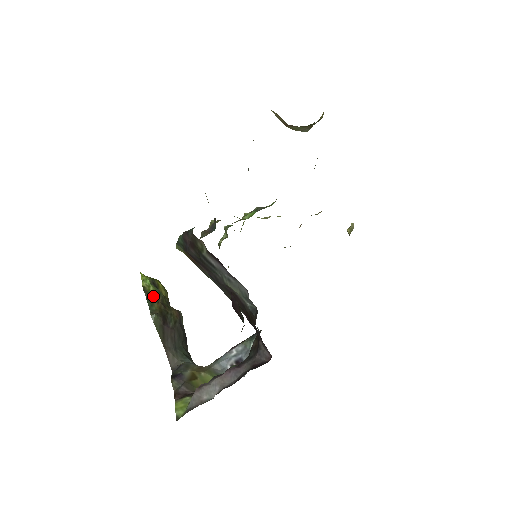
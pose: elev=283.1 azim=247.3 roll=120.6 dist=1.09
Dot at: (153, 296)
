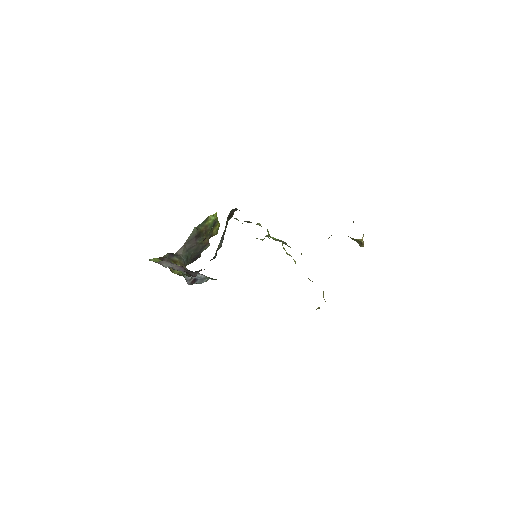
Dot at: (207, 224)
